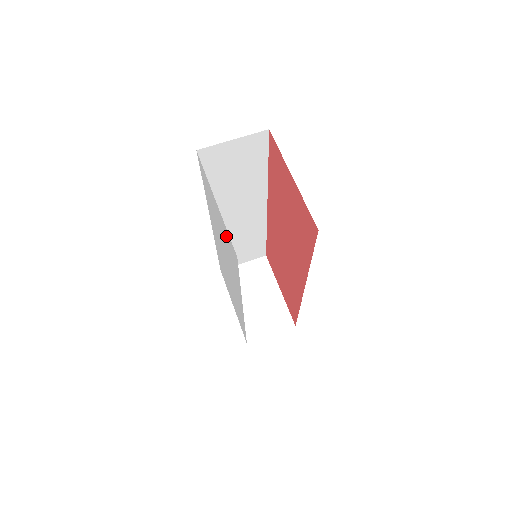
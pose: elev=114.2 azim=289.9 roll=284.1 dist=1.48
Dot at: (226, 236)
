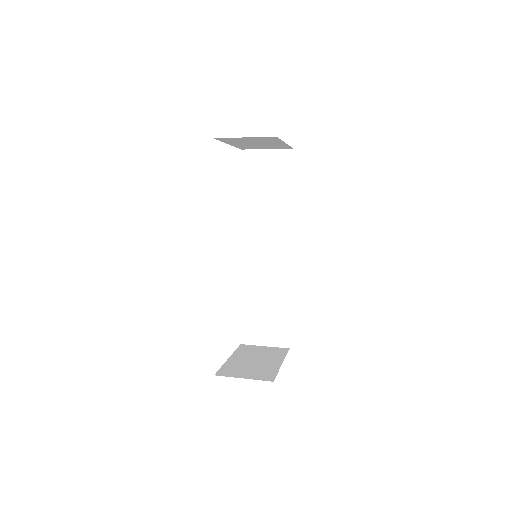
Dot at: occluded
